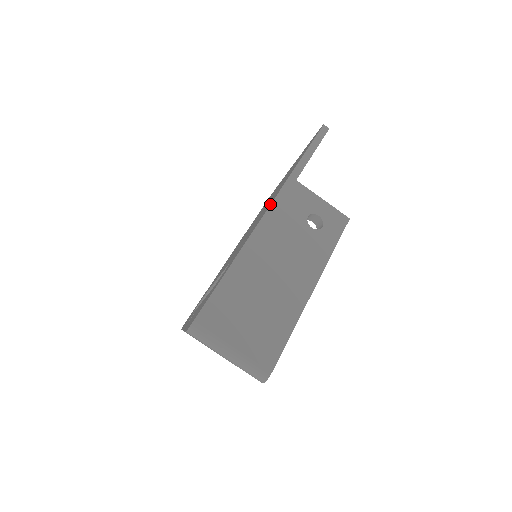
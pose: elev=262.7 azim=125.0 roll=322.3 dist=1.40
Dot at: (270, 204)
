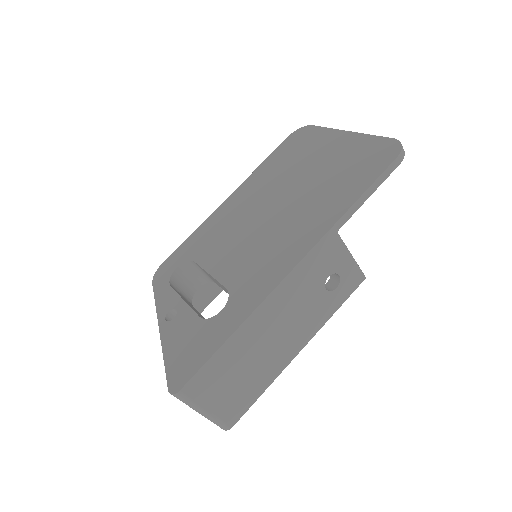
Dot at: (298, 261)
